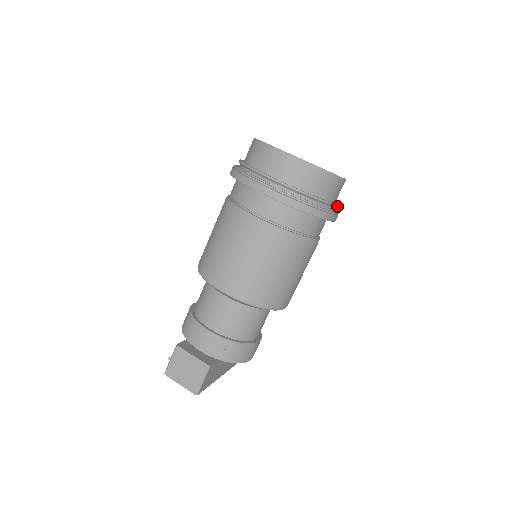
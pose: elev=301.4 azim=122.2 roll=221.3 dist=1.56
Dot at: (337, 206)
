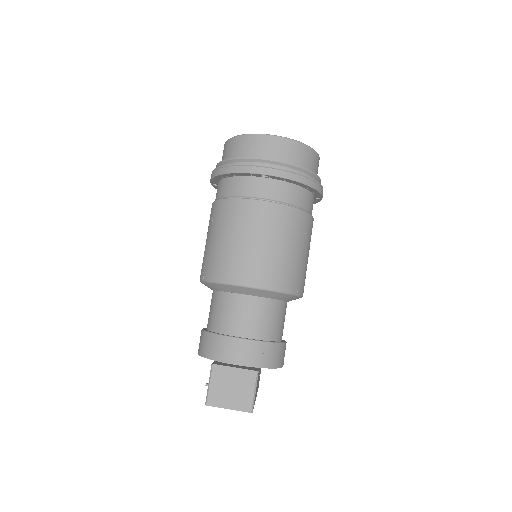
Dot at: occluded
